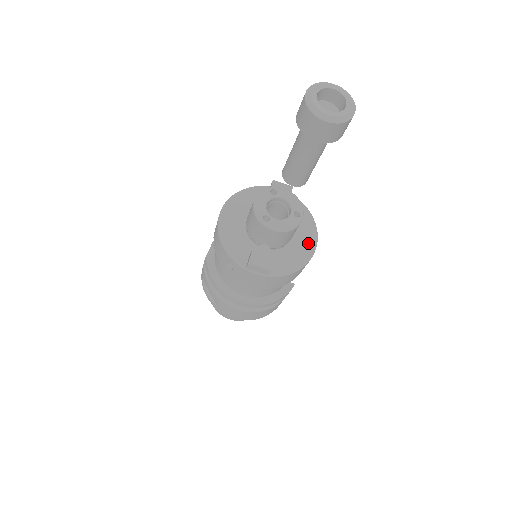
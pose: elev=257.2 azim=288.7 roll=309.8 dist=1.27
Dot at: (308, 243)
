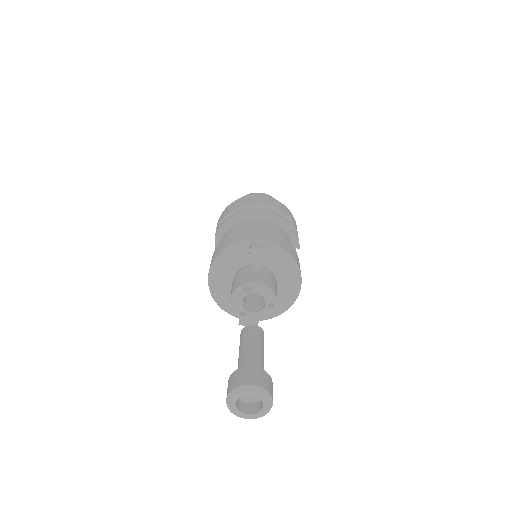
Dot at: (292, 290)
